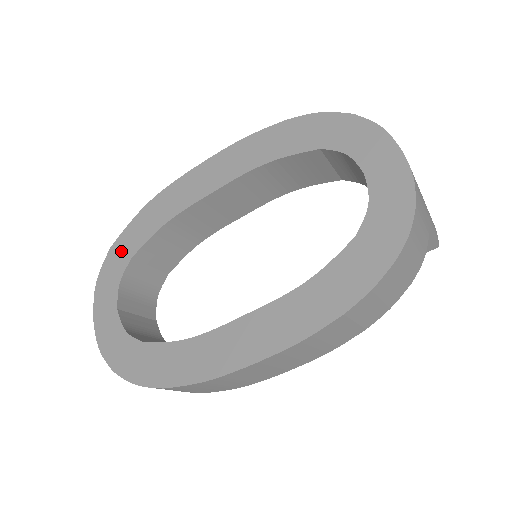
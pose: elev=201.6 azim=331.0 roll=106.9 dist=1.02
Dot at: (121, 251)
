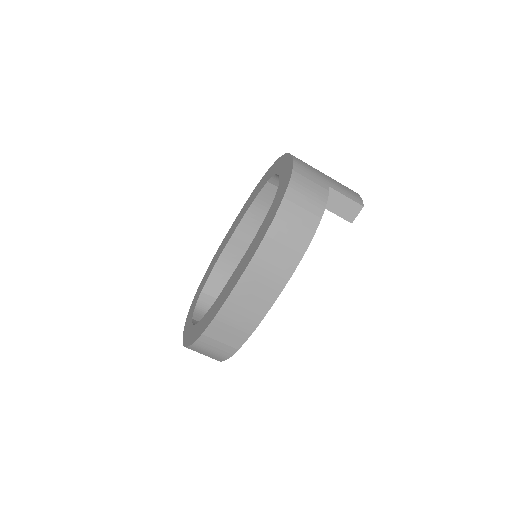
Dot at: (198, 293)
